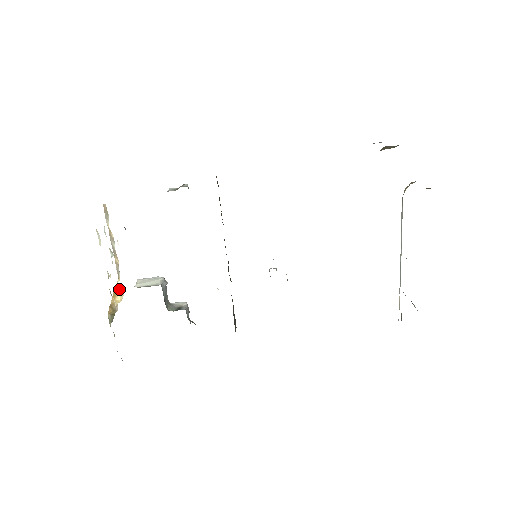
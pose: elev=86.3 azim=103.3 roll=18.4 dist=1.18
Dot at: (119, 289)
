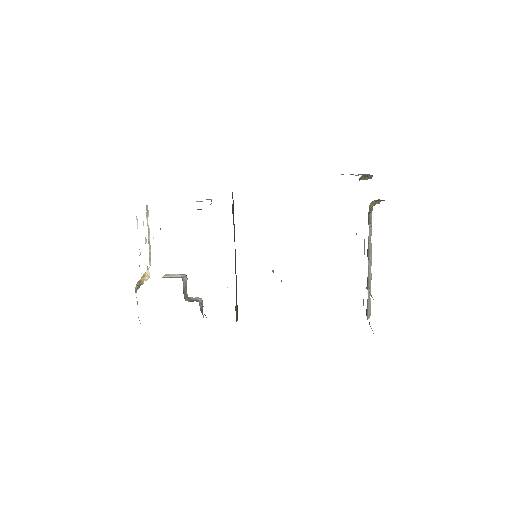
Dot at: (148, 271)
